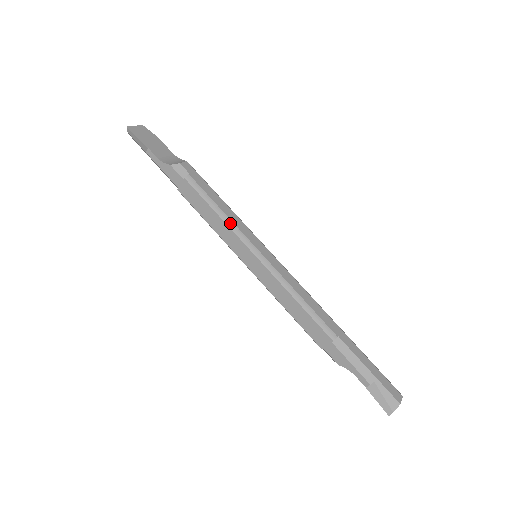
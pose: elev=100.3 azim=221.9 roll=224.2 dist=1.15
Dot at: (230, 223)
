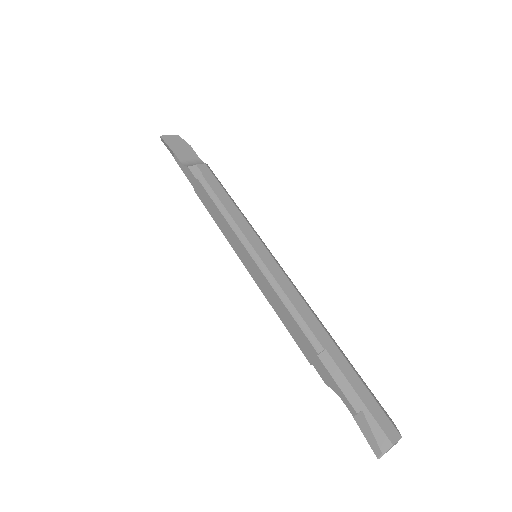
Dot at: (230, 220)
